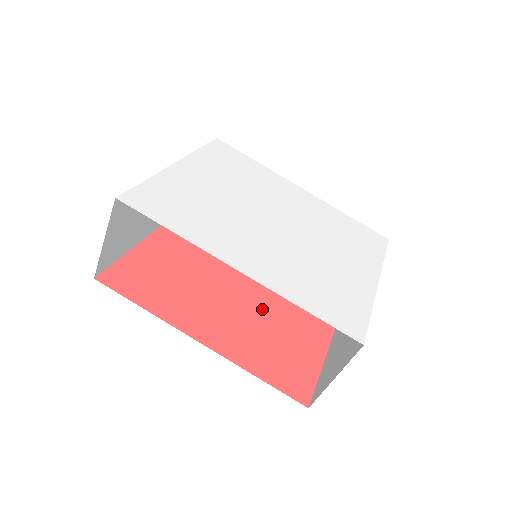
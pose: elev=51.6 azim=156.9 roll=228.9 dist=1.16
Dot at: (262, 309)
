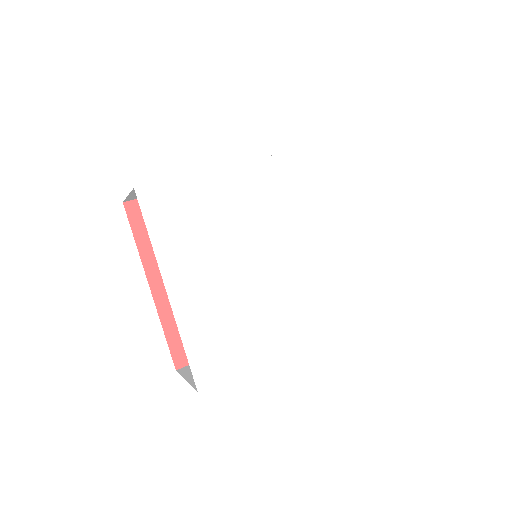
Dot at: occluded
